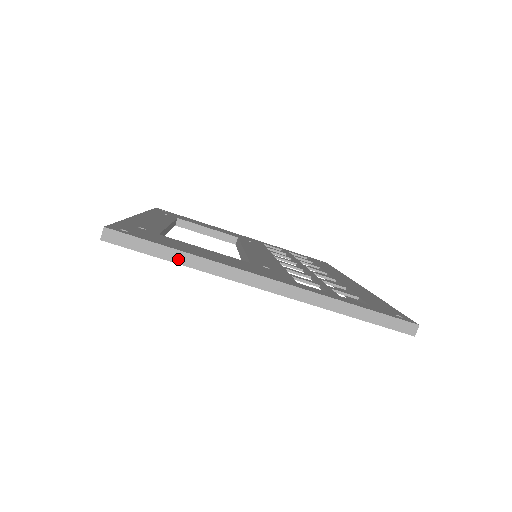
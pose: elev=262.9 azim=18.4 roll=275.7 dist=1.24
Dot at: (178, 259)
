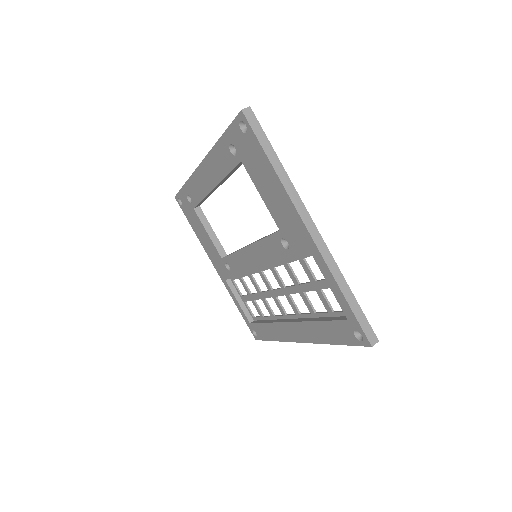
Dot at: (274, 163)
